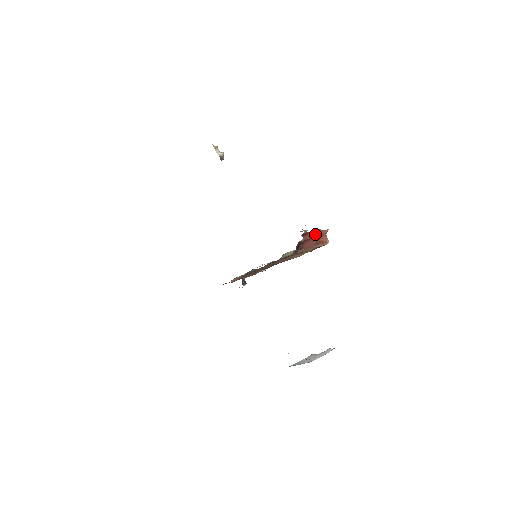
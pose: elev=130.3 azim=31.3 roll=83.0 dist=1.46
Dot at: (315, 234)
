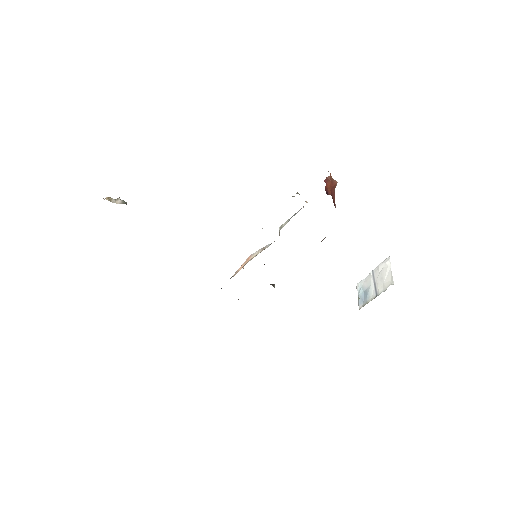
Dot at: (329, 184)
